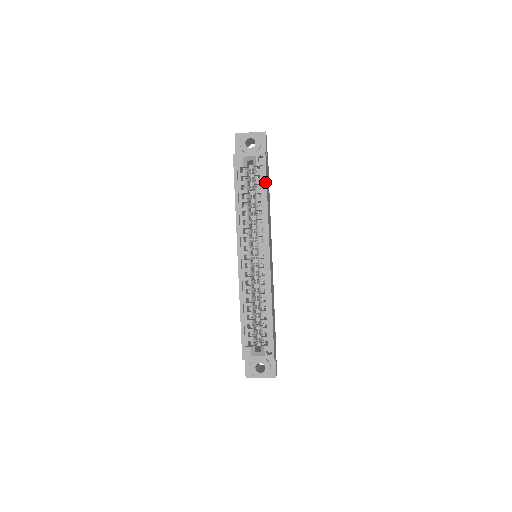
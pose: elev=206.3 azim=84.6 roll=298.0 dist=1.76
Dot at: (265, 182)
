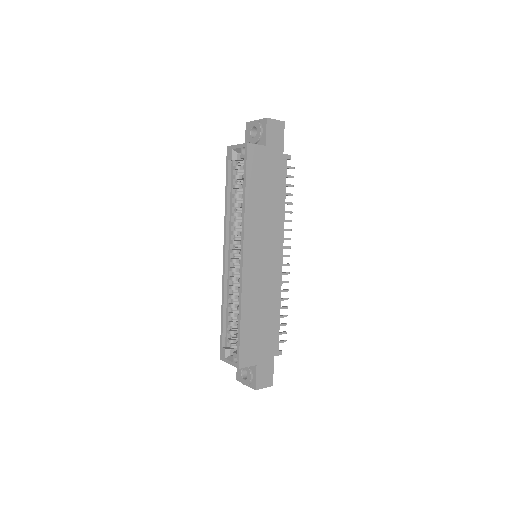
Dot at: (245, 177)
